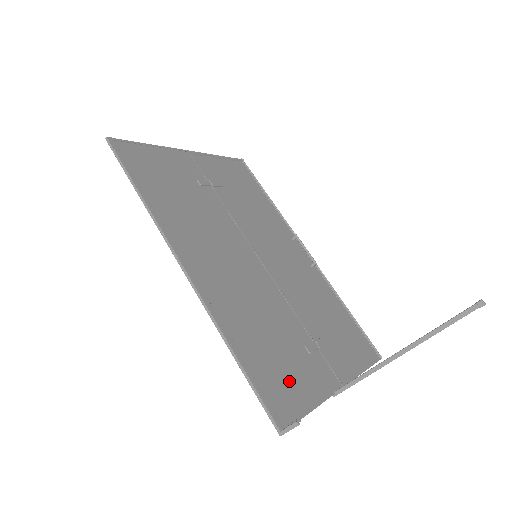
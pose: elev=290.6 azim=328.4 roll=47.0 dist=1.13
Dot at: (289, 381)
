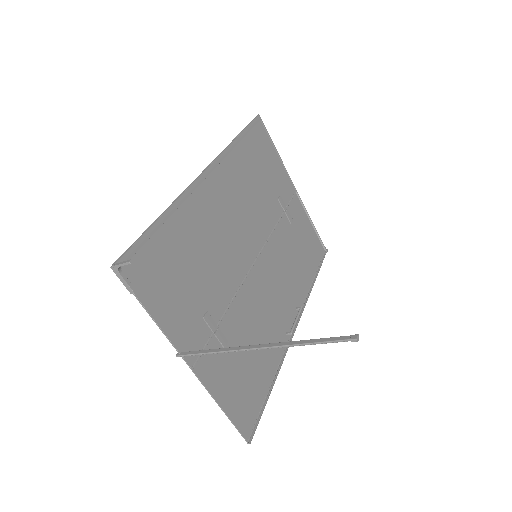
Dot at: (165, 284)
